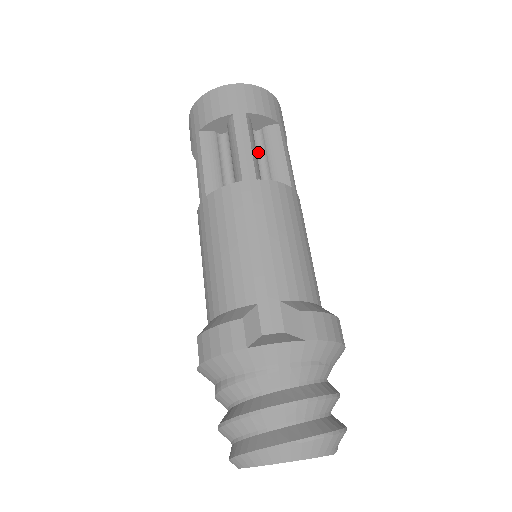
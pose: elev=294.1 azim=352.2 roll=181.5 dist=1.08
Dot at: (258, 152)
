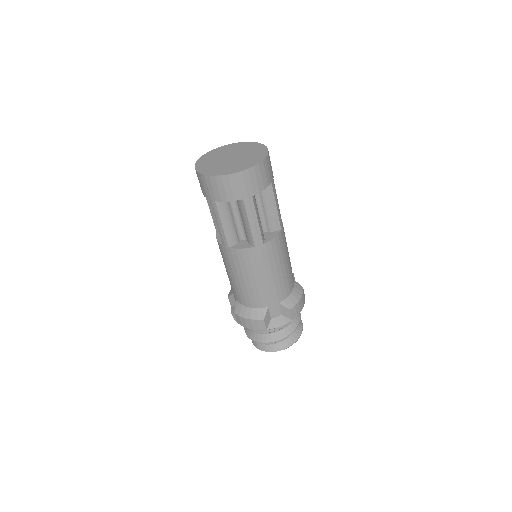
Dot at: (257, 204)
